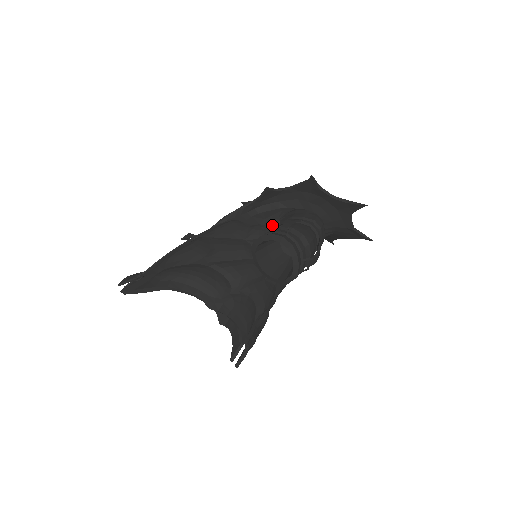
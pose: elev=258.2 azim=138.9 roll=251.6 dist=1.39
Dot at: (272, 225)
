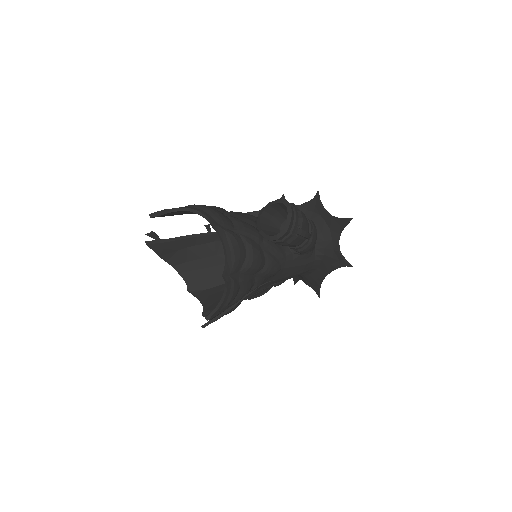
Dot at: occluded
